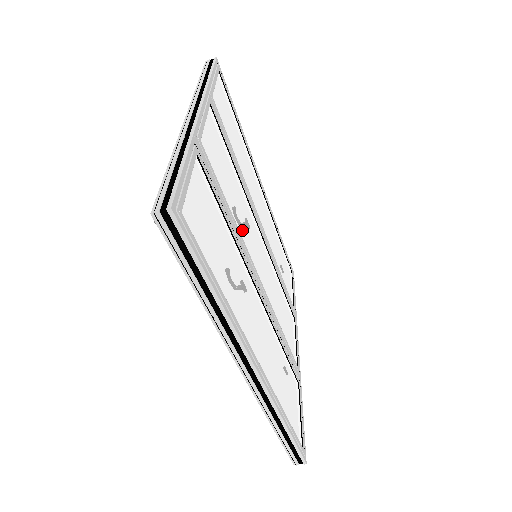
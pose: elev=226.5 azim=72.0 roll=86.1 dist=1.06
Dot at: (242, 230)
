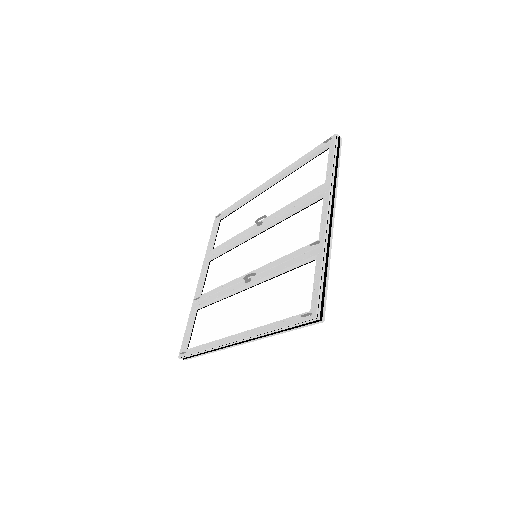
Dot at: (276, 259)
